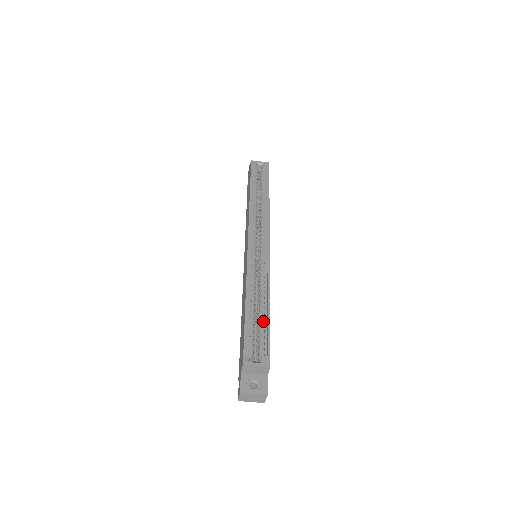
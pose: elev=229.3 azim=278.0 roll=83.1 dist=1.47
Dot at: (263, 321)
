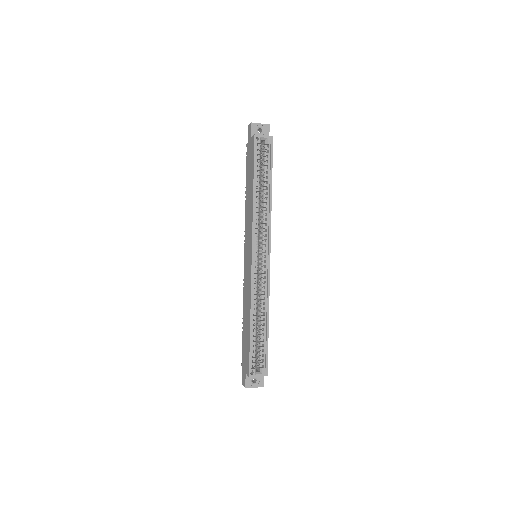
Dot at: (263, 337)
